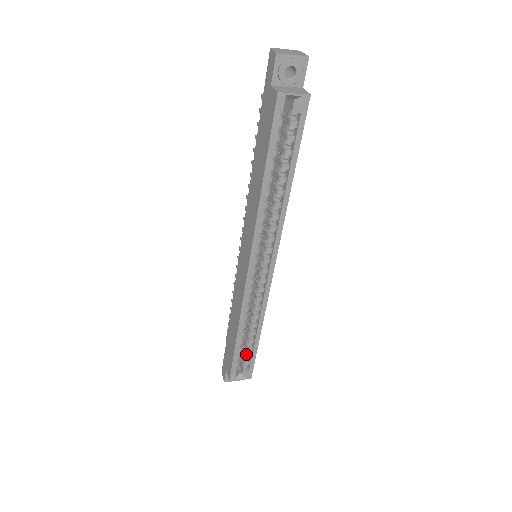
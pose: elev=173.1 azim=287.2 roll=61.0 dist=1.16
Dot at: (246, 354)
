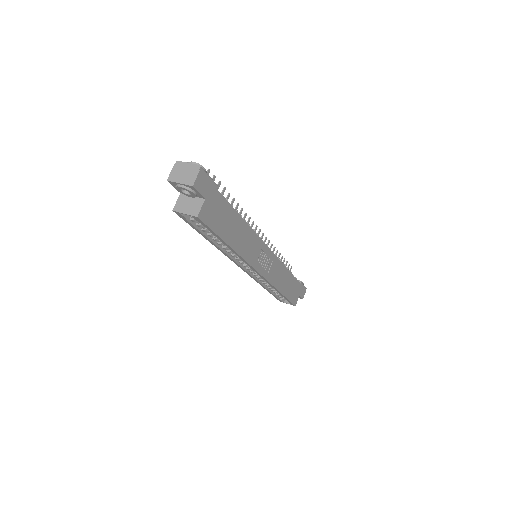
Dot at: occluded
